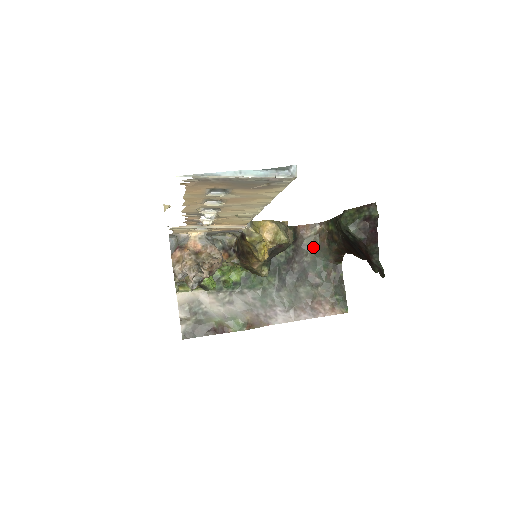
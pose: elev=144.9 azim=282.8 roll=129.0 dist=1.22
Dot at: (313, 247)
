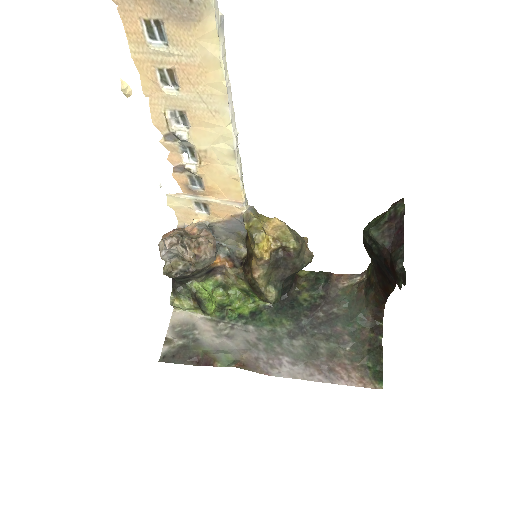
Dot at: (348, 299)
